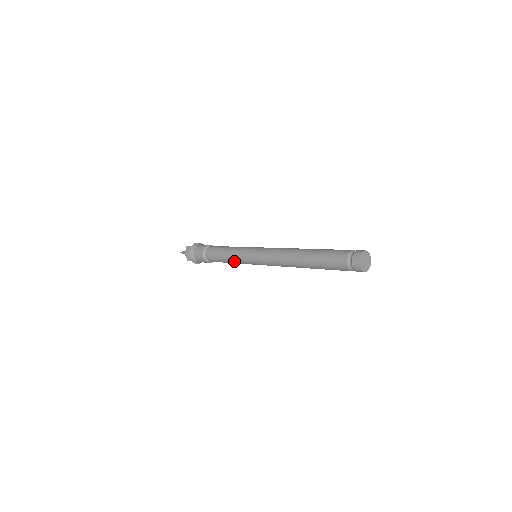
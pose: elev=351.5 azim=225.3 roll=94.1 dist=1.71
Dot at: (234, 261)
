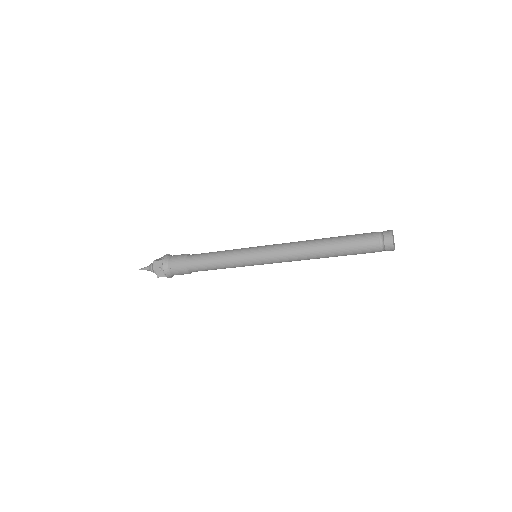
Dot at: (229, 266)
